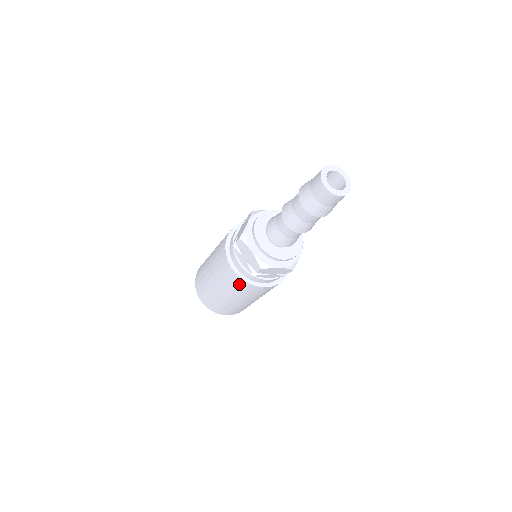
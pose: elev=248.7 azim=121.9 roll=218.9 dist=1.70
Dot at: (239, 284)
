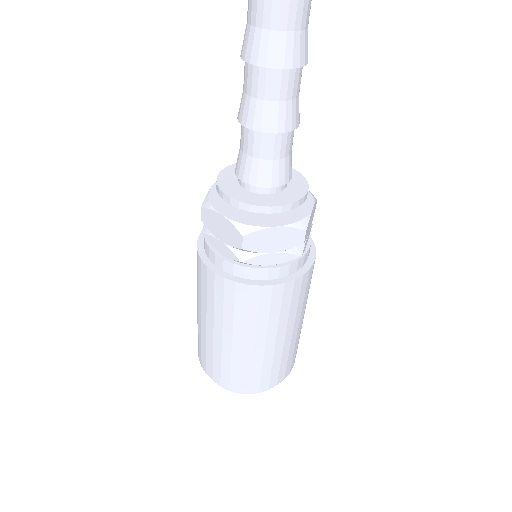
Dot at: (231, 296)
